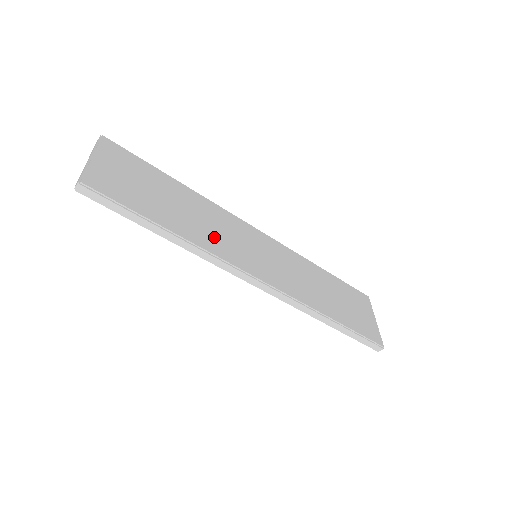
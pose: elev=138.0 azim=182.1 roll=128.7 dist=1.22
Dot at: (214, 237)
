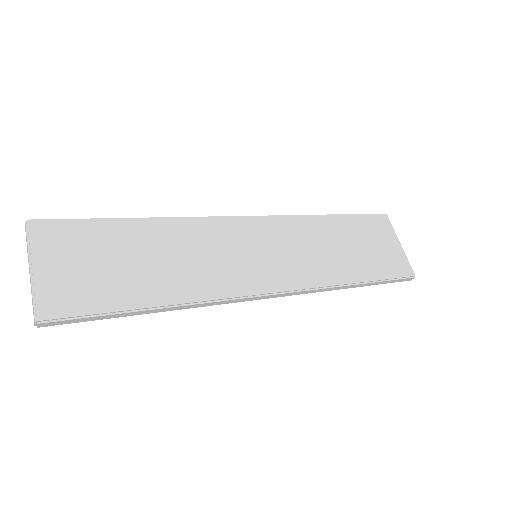
Dot at: (205, 273)
